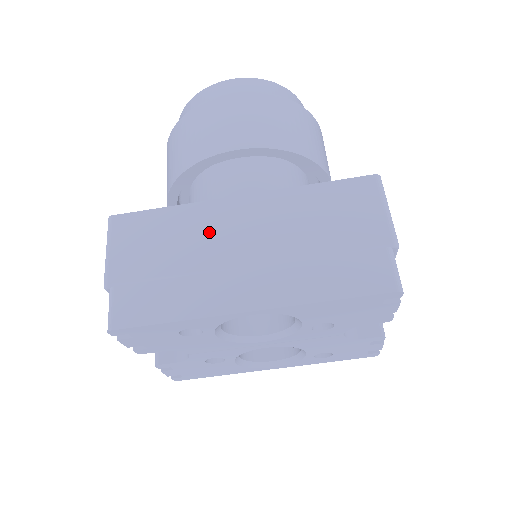
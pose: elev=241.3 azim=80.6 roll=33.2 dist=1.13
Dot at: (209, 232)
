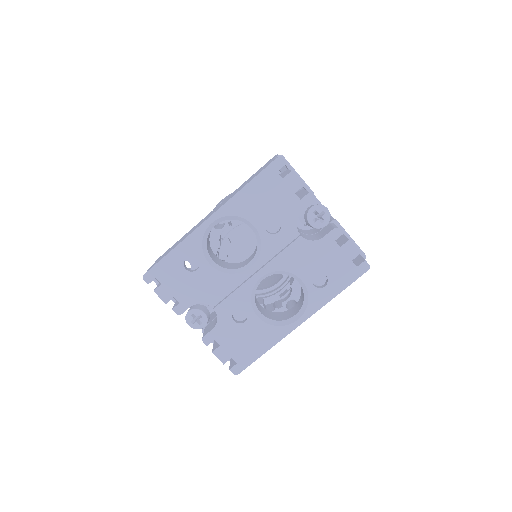
Dot at: occluded
